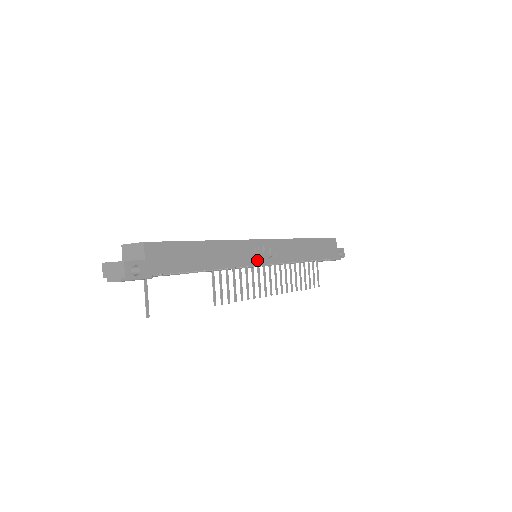
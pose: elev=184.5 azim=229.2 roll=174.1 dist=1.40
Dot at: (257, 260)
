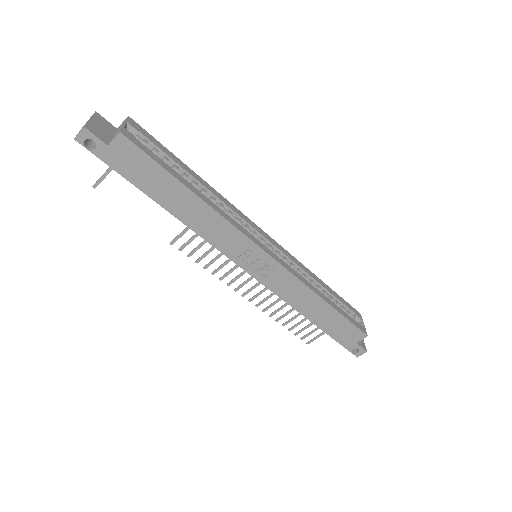
Dot at: (239, 259)
